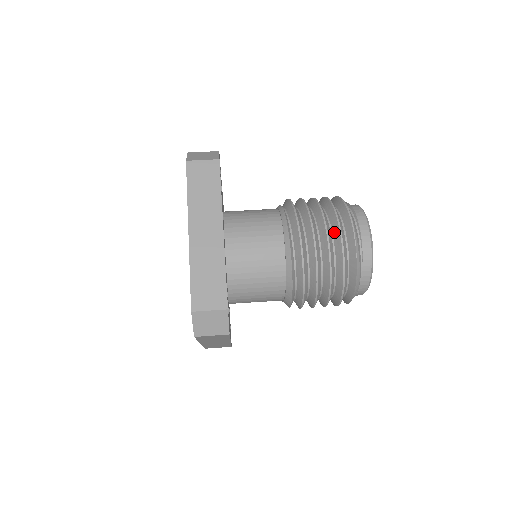
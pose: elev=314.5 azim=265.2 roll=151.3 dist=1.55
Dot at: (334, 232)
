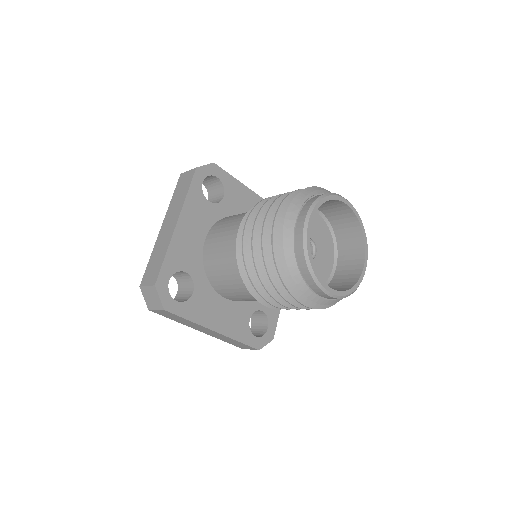
Dot at: occluded
